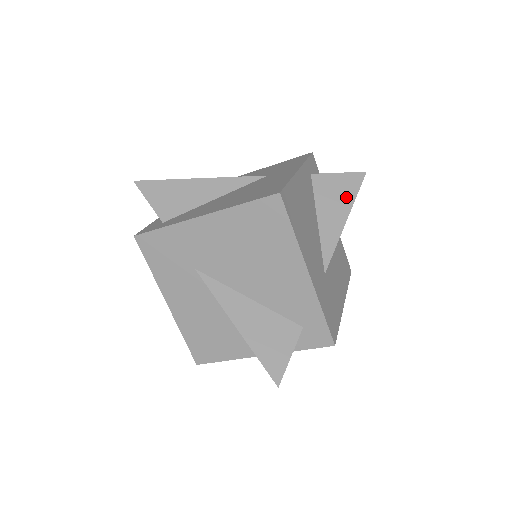
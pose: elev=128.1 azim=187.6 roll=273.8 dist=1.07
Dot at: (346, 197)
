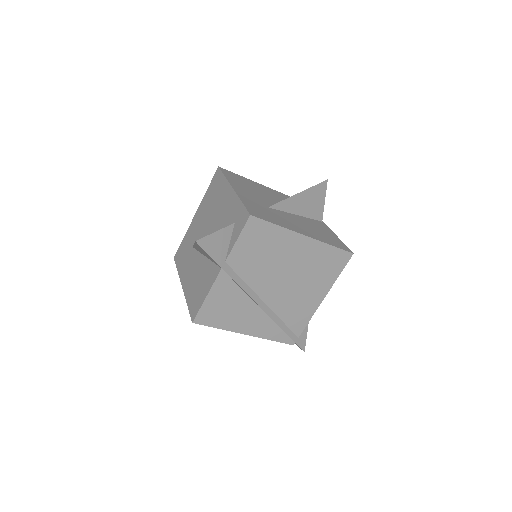
Dot at: occluded
